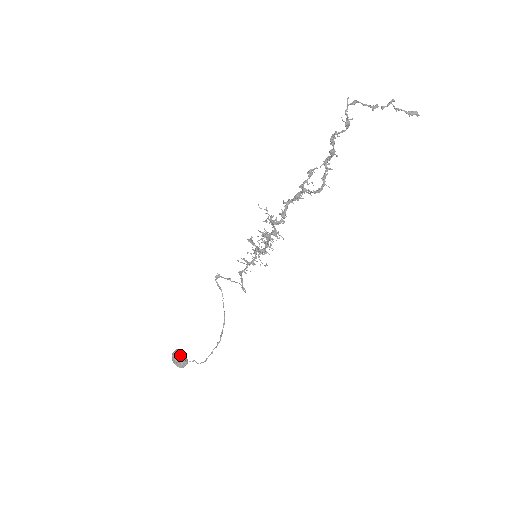
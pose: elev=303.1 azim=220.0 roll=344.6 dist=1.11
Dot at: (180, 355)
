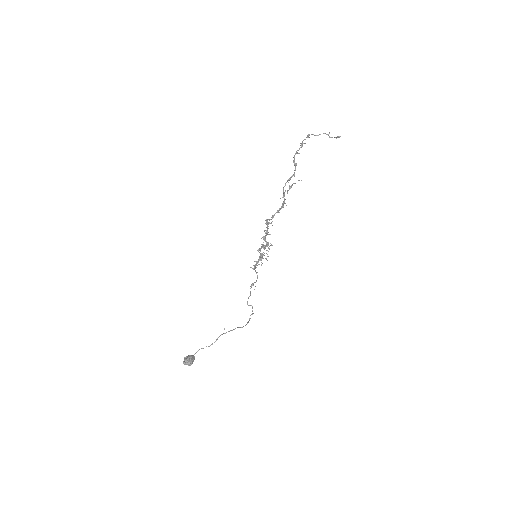
Dot at: (191, 356)
